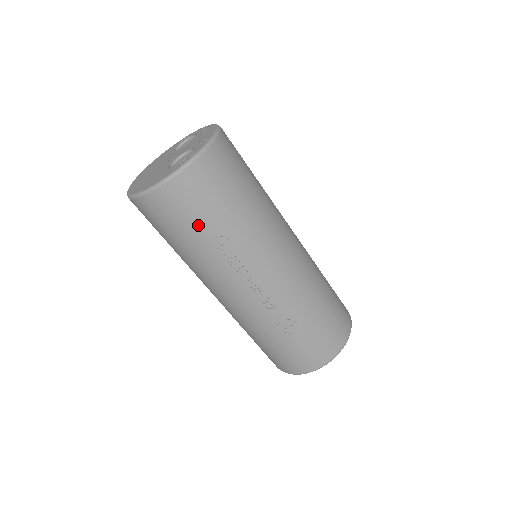
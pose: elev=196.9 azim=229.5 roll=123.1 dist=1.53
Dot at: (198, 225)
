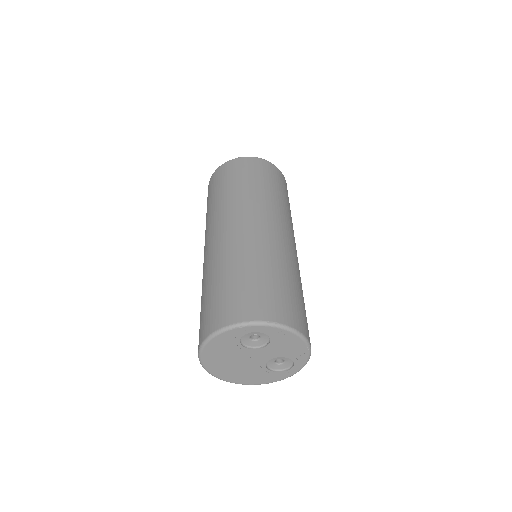
Dot at: occluded
